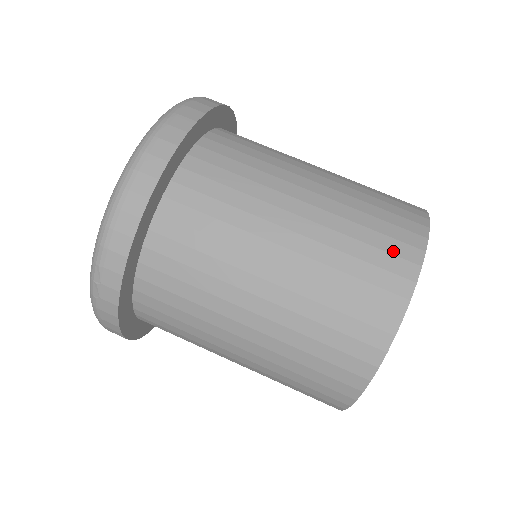
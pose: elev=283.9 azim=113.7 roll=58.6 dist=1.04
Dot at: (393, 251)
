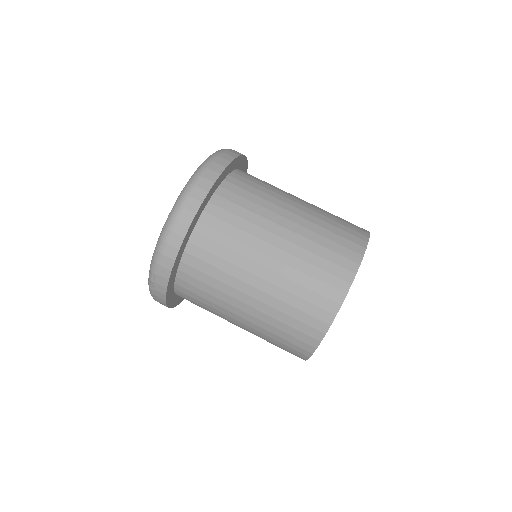
Dot at: (335, 273)
